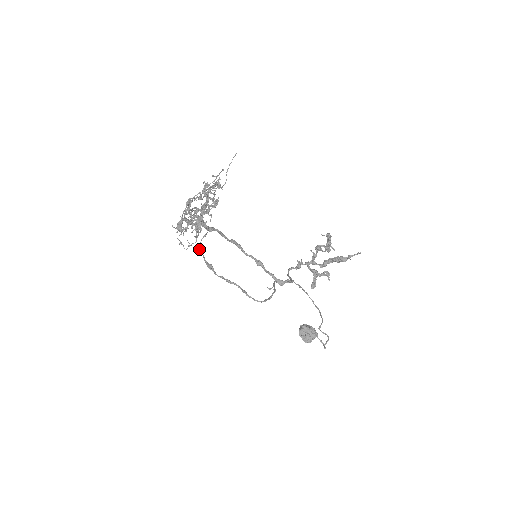
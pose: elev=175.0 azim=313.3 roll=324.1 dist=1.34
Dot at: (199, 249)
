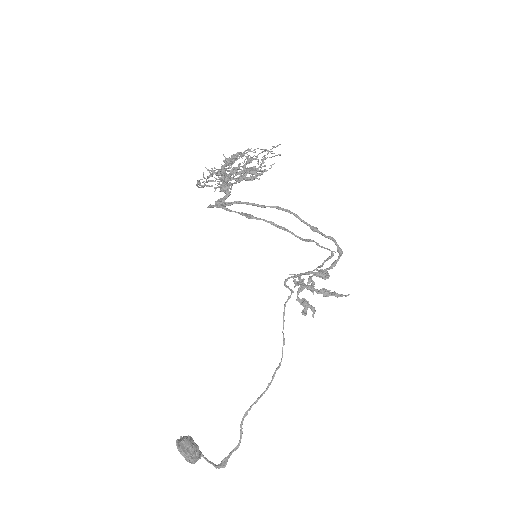
Dot at: occluded
